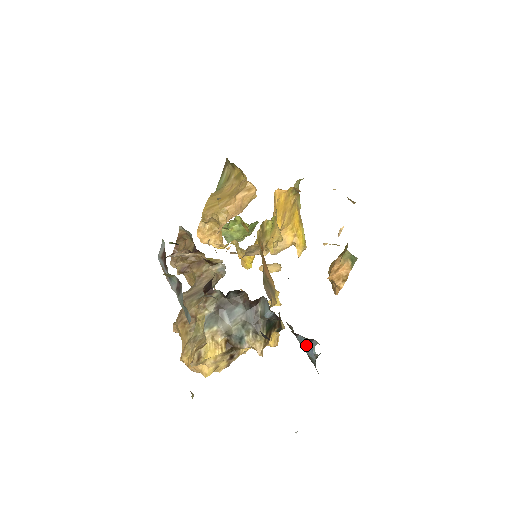
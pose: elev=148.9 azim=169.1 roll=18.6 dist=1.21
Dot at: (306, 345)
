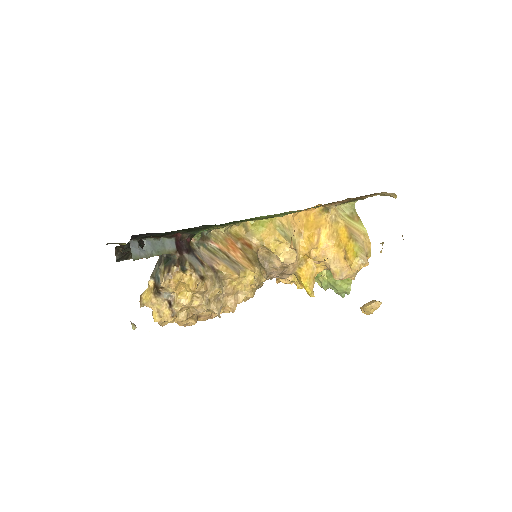
Dot at: (149, 250)
